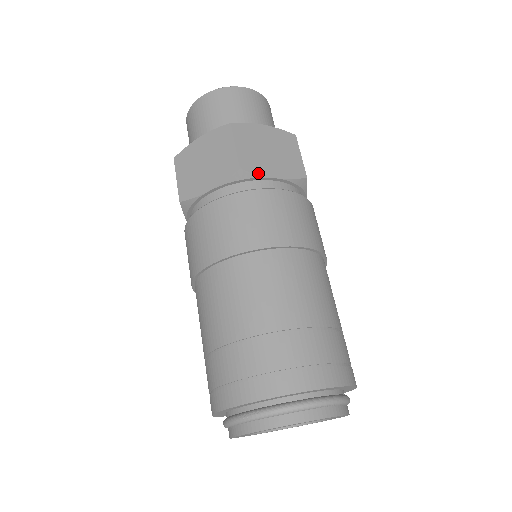
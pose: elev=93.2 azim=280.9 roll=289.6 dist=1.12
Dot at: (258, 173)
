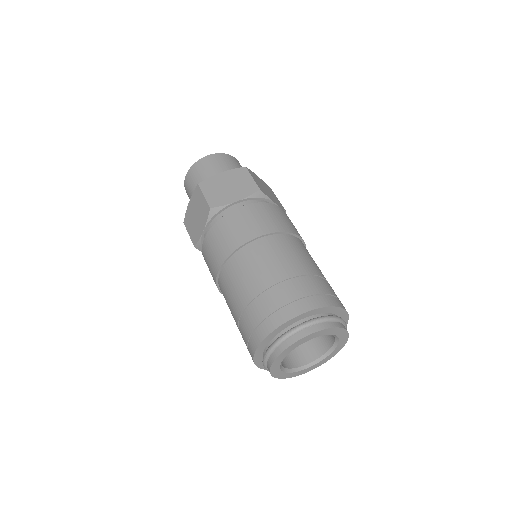
Dot at: (223, 204)
